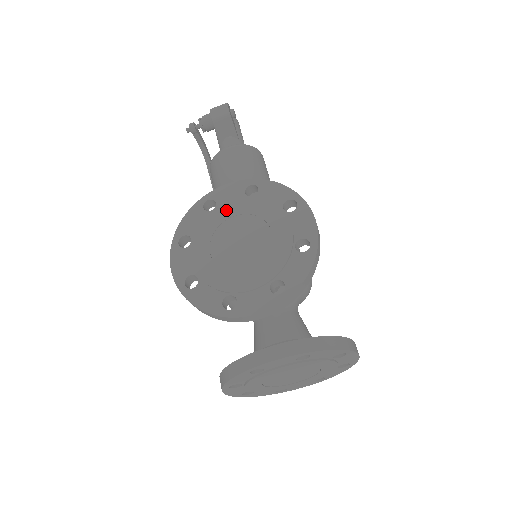
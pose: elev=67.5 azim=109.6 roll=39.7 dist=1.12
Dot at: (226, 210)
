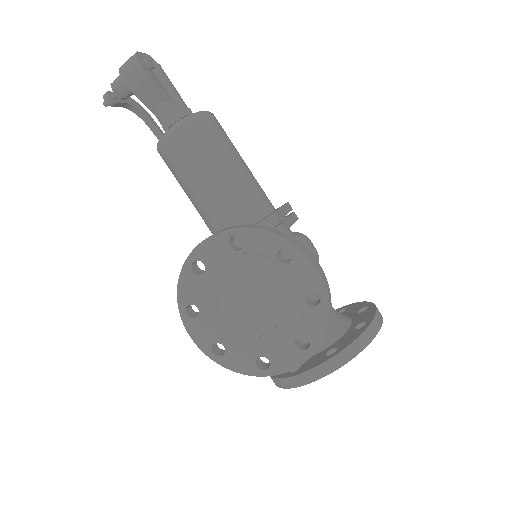
Dot at: (219, 273)
